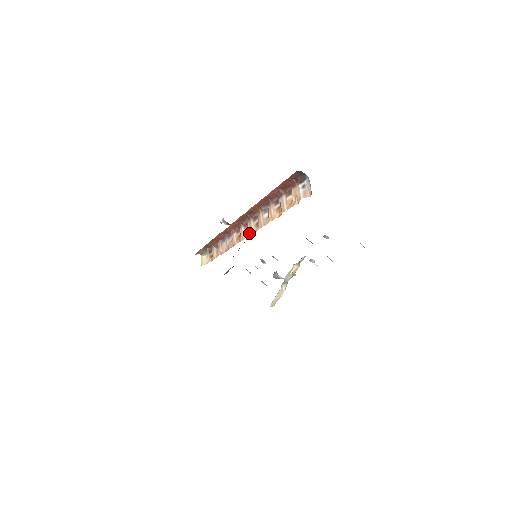
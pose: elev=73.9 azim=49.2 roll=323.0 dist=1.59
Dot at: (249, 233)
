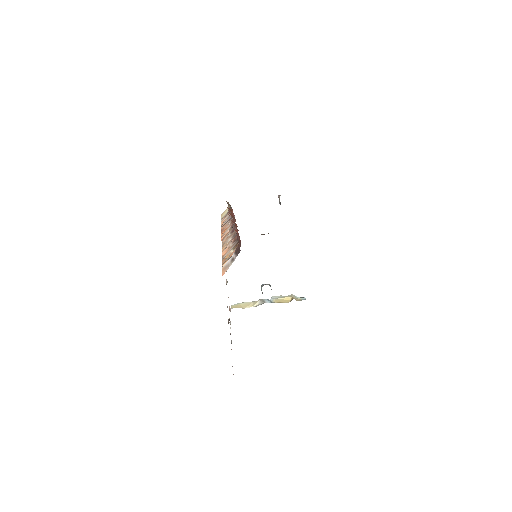
Dot at: (223, 237)
